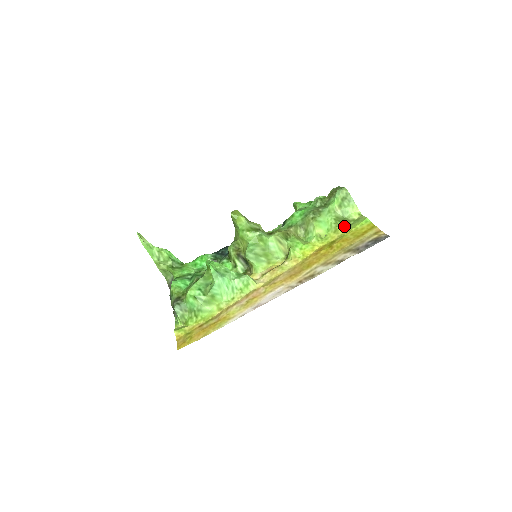
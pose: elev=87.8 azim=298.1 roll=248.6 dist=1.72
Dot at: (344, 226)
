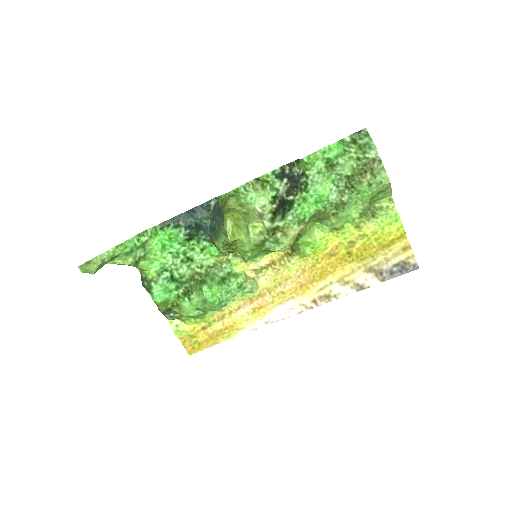
Dot at: (368, 220)
